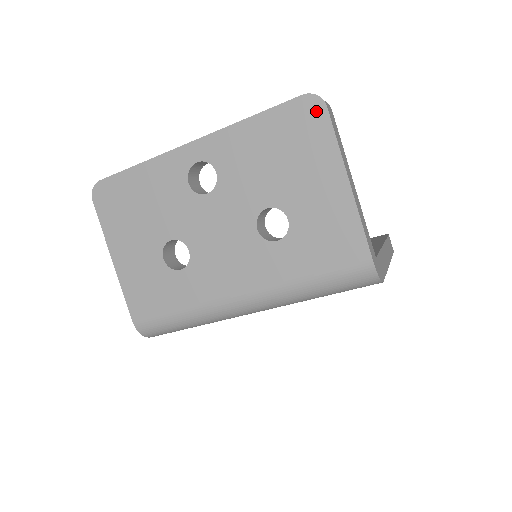
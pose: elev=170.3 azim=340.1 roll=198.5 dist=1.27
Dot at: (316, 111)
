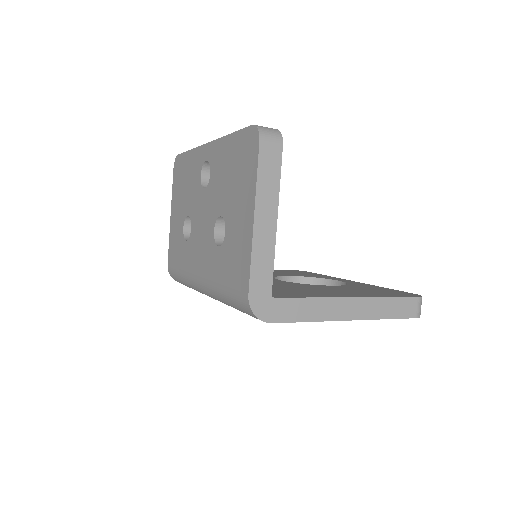
Dot at: (254, 143)
